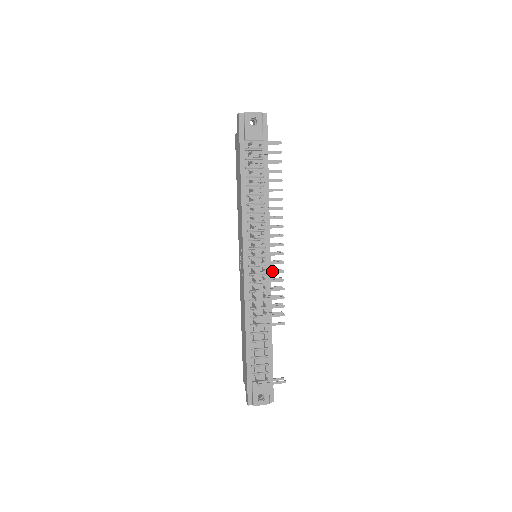
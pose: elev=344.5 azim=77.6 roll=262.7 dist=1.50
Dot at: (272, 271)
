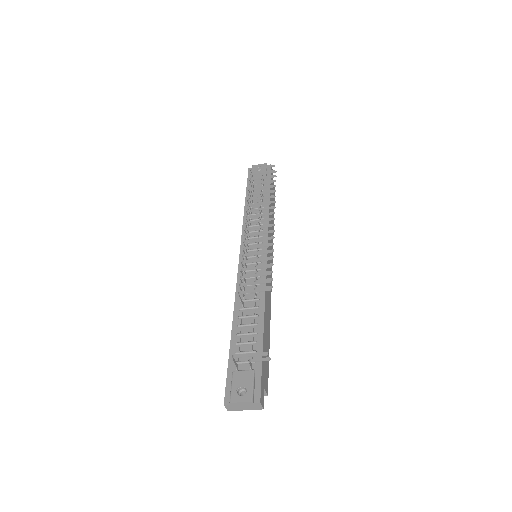
Dot at: (259, 245)
